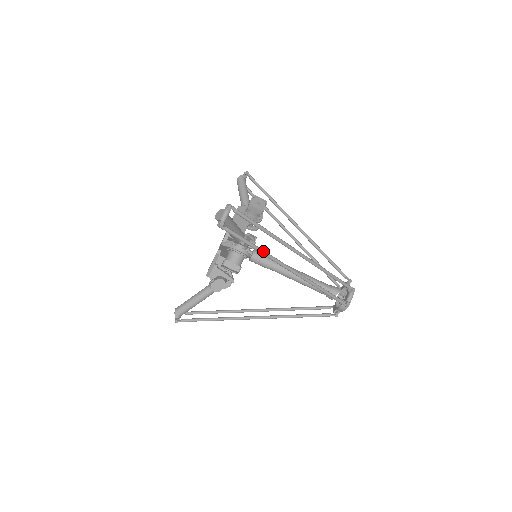
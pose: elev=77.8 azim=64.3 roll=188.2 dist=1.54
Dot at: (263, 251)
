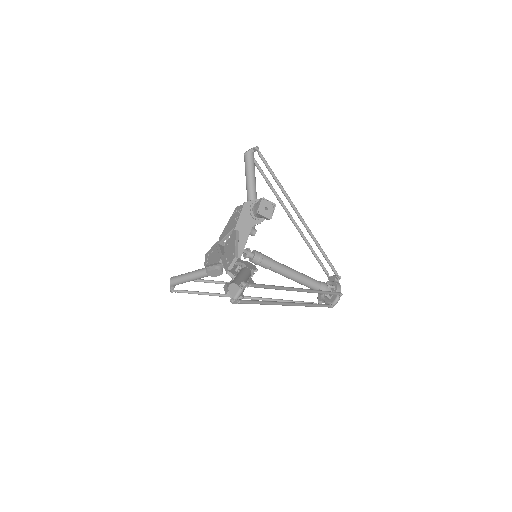
Dot at: (268, 303)
